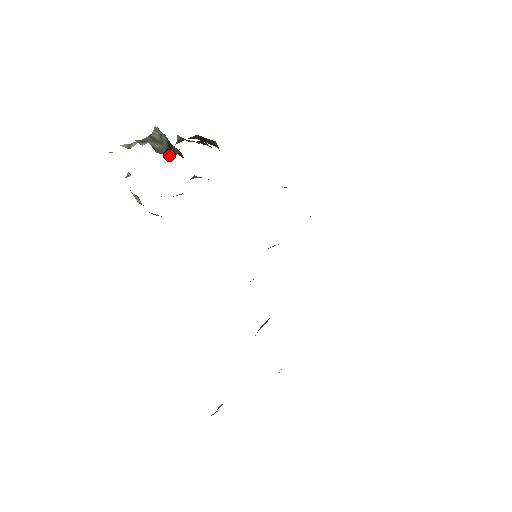
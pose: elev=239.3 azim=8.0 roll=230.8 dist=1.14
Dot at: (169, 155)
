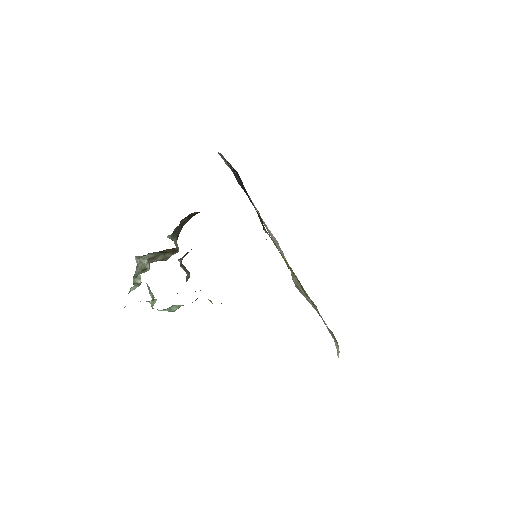
Dot at: (174, 253)
